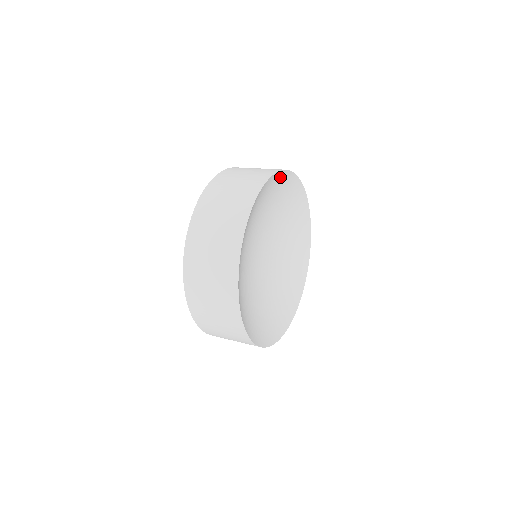
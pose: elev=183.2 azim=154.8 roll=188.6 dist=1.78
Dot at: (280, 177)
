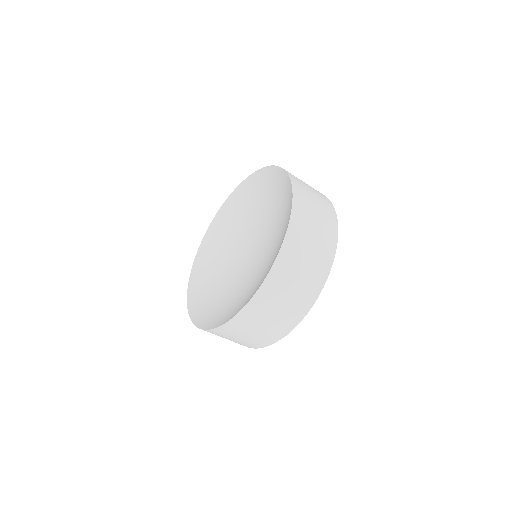
Dot at: occluded
